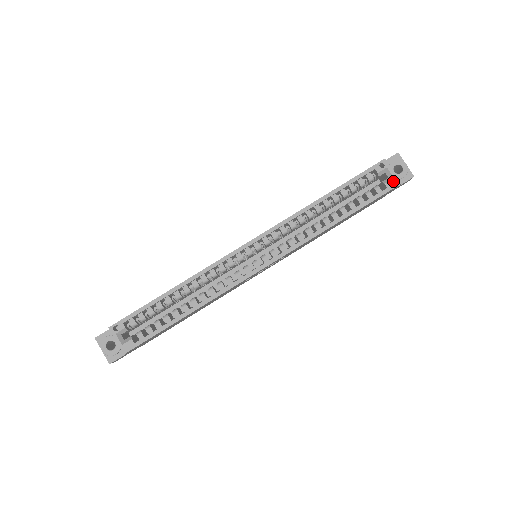
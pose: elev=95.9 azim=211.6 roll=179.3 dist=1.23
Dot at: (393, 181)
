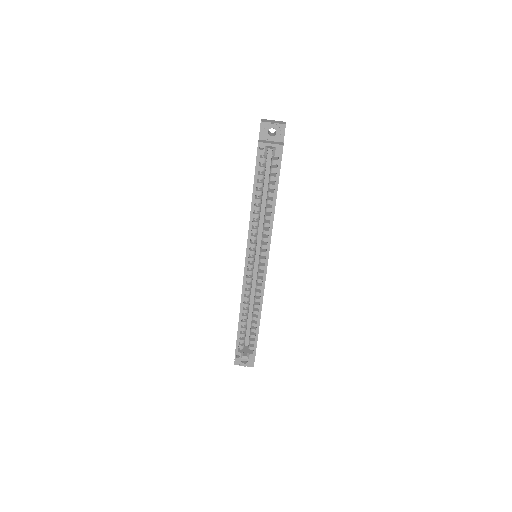
Dot at: (277, 149)
